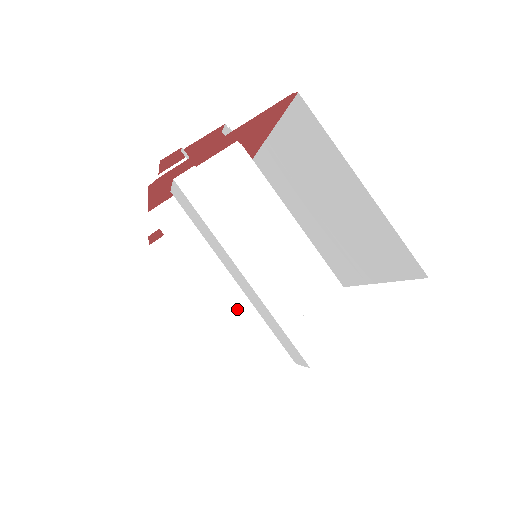
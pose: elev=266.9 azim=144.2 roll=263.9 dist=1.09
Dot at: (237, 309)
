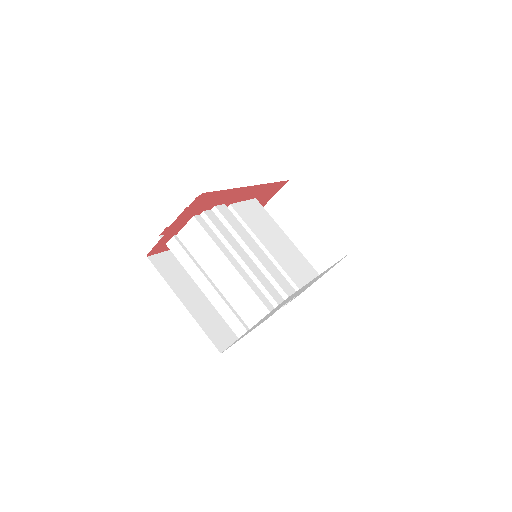
Dot at: occluded
